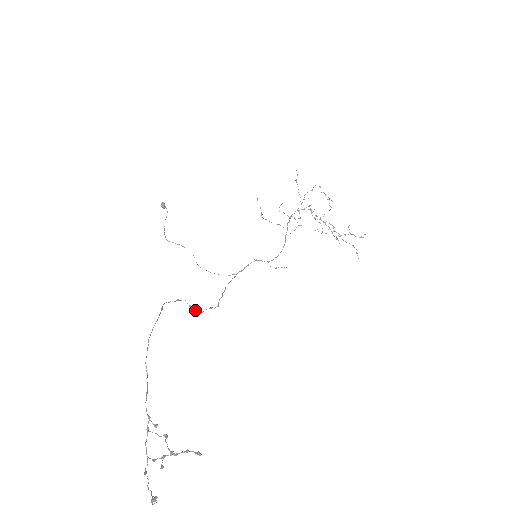
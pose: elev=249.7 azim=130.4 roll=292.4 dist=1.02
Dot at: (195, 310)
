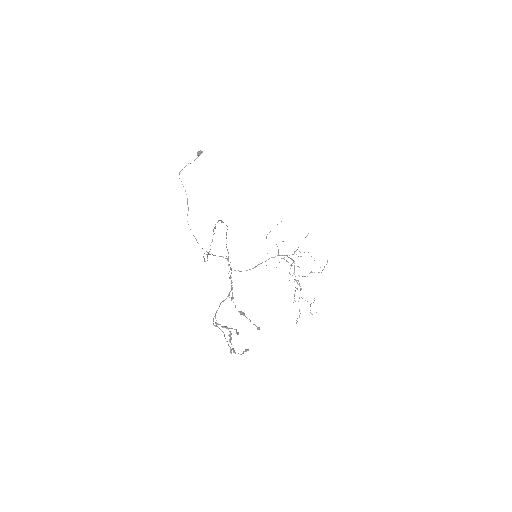
Dot at: occluded
